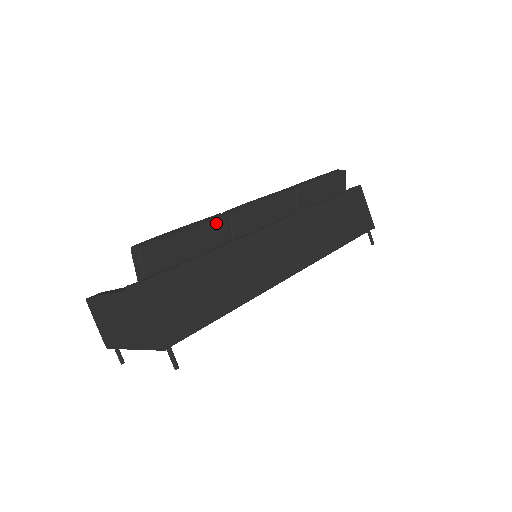
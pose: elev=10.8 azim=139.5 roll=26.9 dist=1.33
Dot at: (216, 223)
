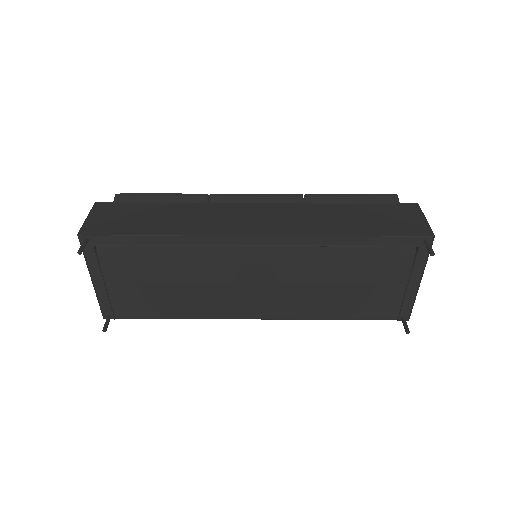
Dot at: (193, 196)
